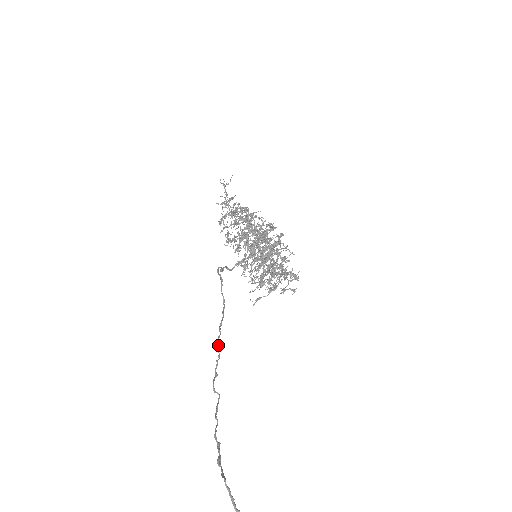
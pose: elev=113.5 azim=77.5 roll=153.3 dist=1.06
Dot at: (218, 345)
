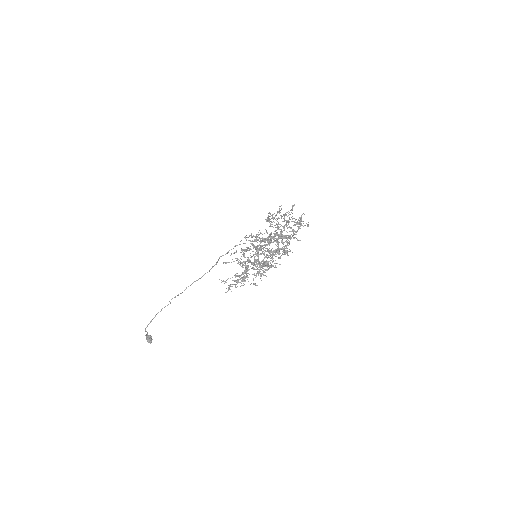
Dot at: (186, 288)
